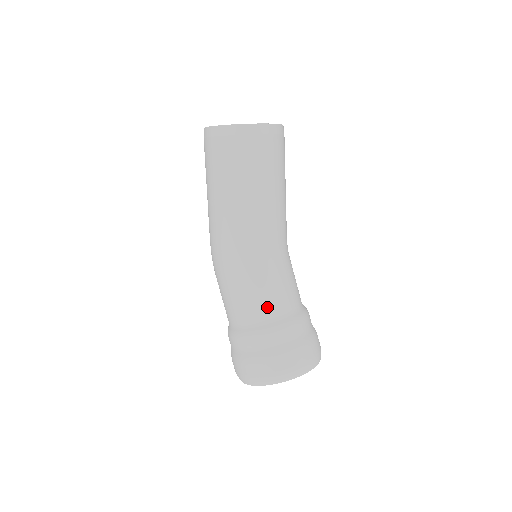
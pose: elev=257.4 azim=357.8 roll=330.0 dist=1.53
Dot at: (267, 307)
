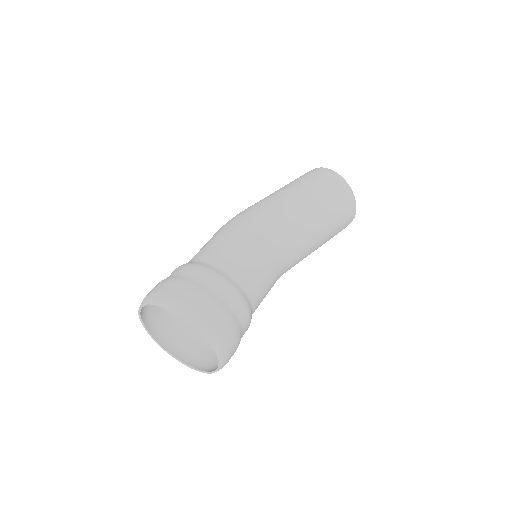
Dot at: (250, 278)
